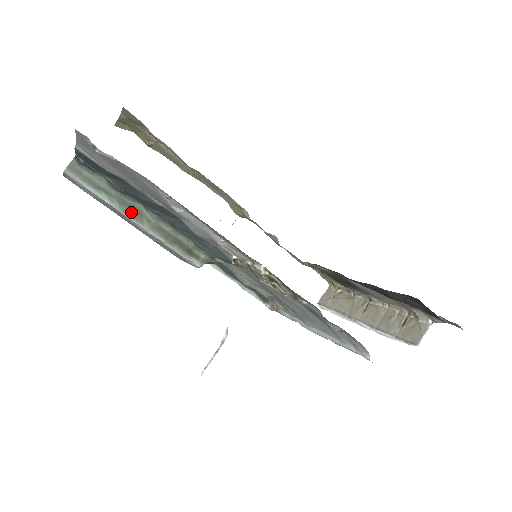
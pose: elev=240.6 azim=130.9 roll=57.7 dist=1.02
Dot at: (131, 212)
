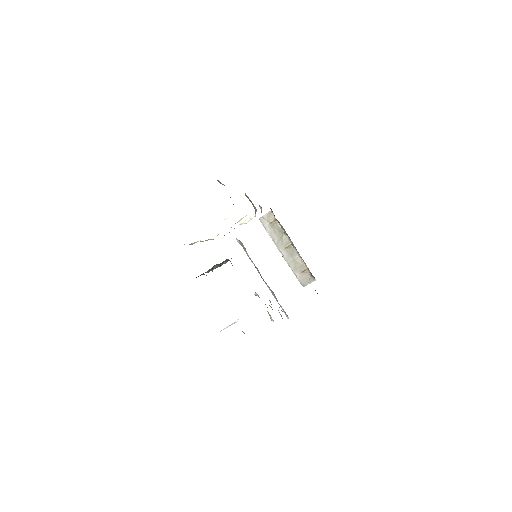
Dot at: occluded
